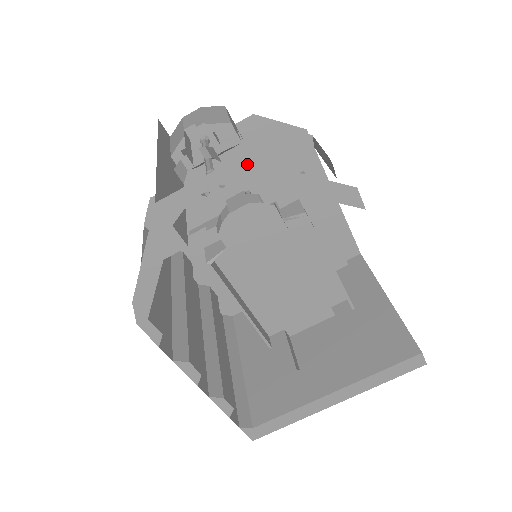
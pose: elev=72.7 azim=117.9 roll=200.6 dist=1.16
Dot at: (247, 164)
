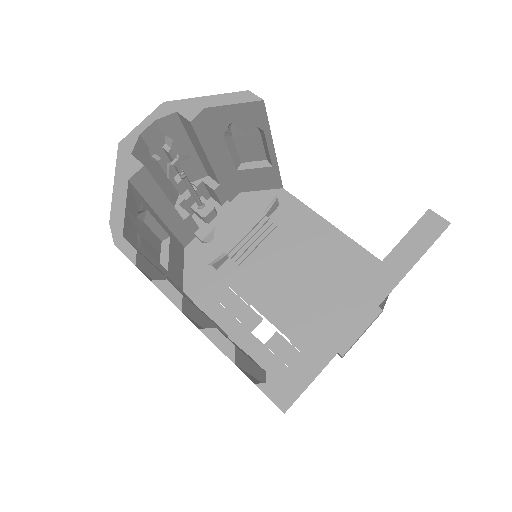
Dot at: (170, 103)
